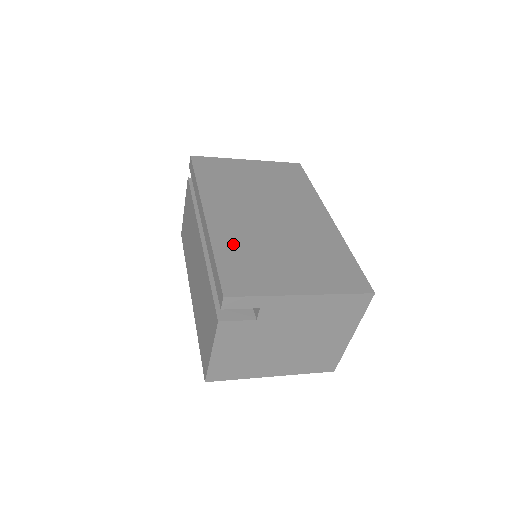
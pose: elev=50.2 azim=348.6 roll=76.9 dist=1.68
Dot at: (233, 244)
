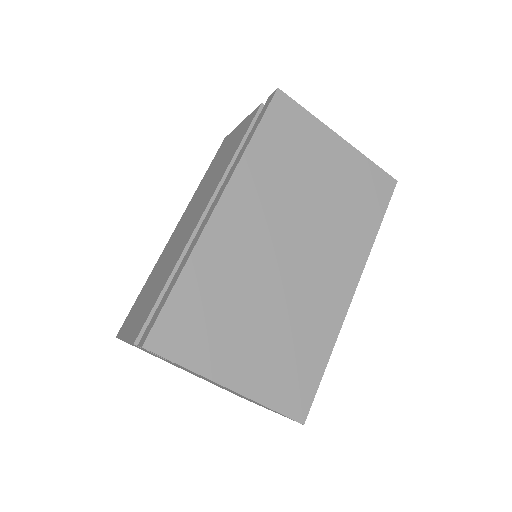
Dot at: (212, 274)
